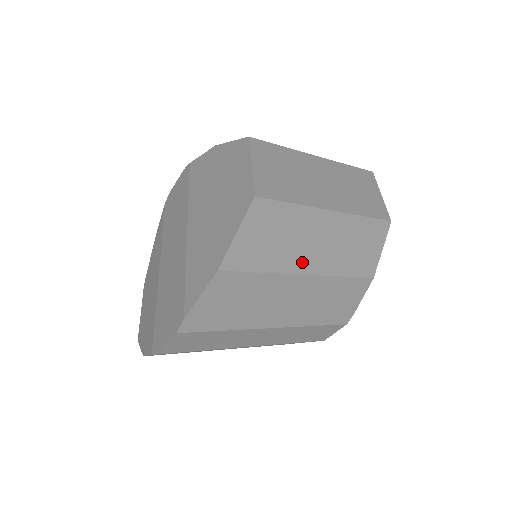
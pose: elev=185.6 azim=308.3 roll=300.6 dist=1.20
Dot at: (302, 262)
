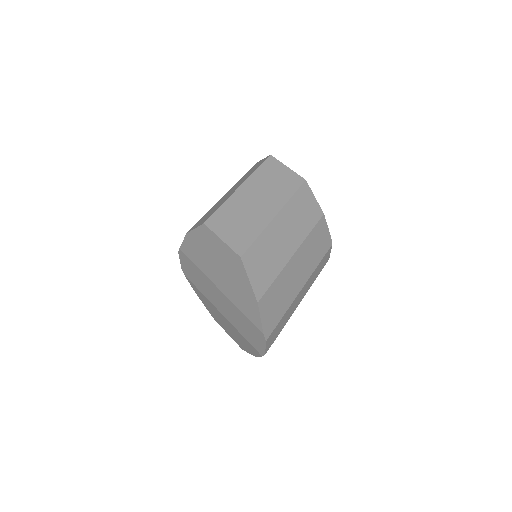
Dot at: (286, 253)
